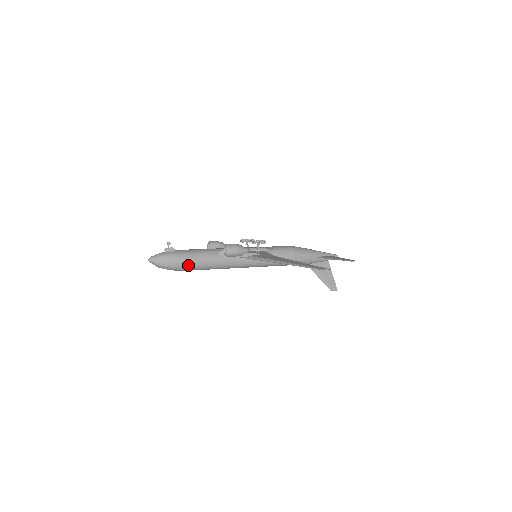
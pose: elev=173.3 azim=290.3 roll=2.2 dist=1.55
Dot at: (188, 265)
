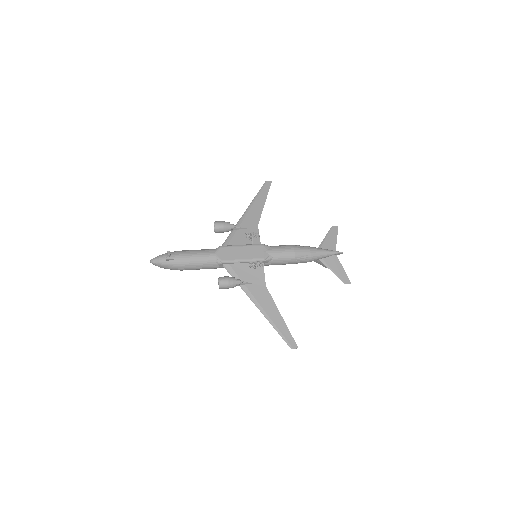
Dot at: occluded
